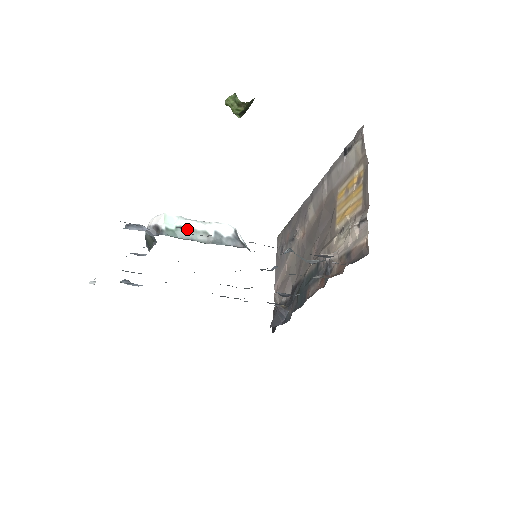
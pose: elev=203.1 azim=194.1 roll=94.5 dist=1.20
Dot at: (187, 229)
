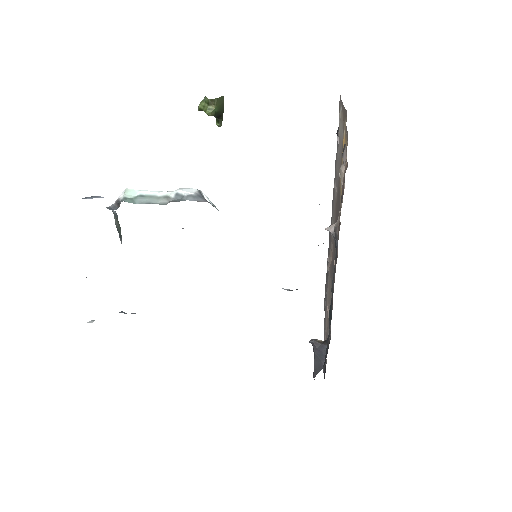
Dot at: (147, 196)
